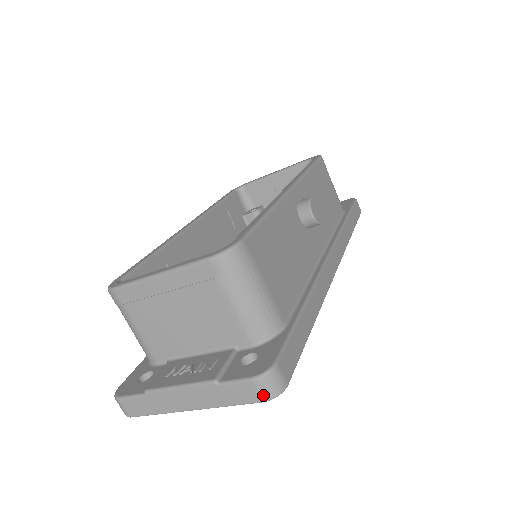
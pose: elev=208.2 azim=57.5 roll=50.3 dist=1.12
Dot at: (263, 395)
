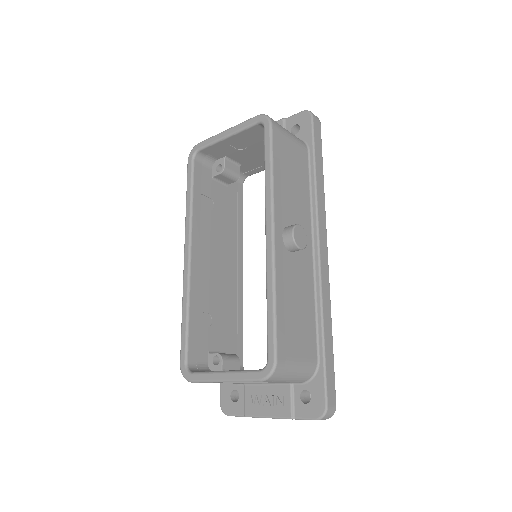
Dot at: (325, 419)
